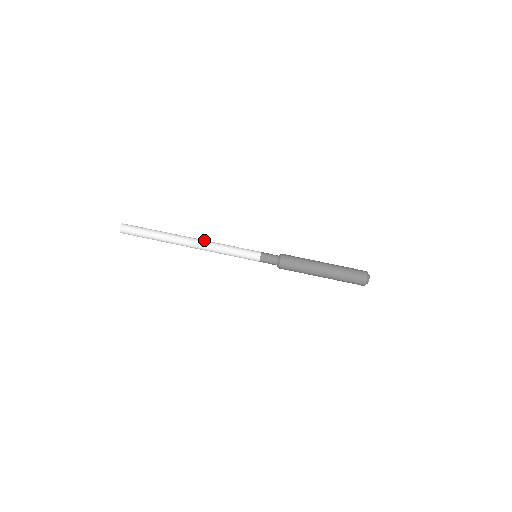
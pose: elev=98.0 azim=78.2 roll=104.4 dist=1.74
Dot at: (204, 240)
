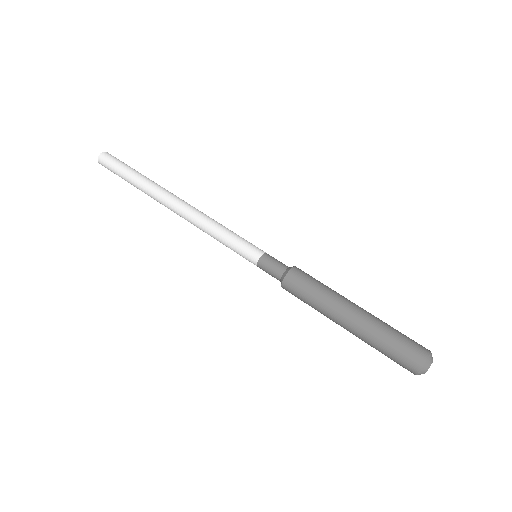
Dot at: (194, 207)
